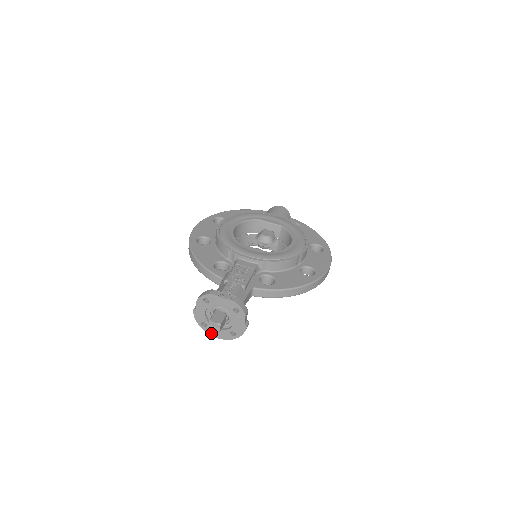
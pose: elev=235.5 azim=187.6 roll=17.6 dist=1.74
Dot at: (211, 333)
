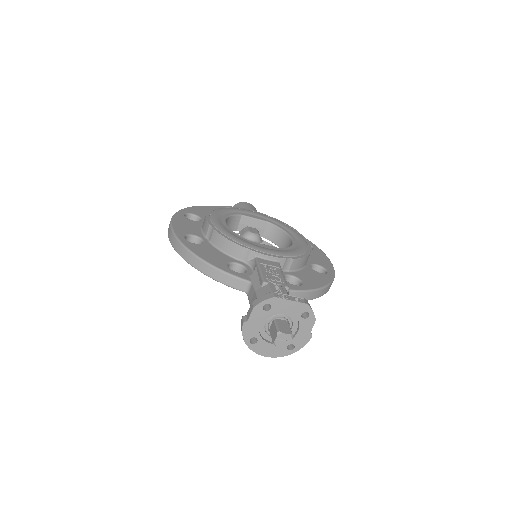
Dot at: (260, 351)
